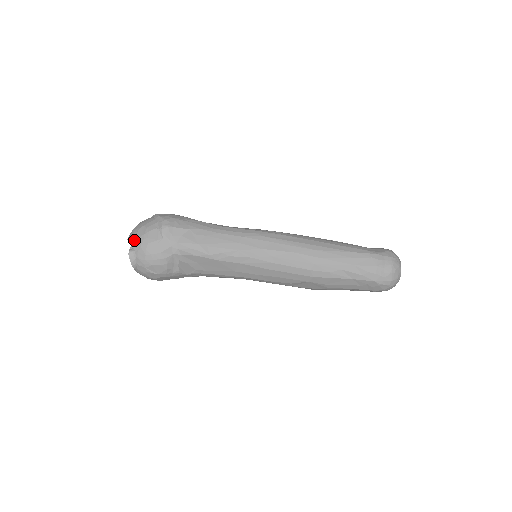
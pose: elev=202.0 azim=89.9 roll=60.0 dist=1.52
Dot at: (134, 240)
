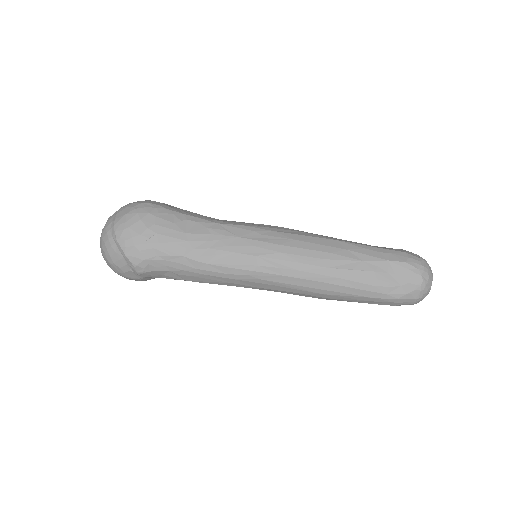
Dot at: occluded
